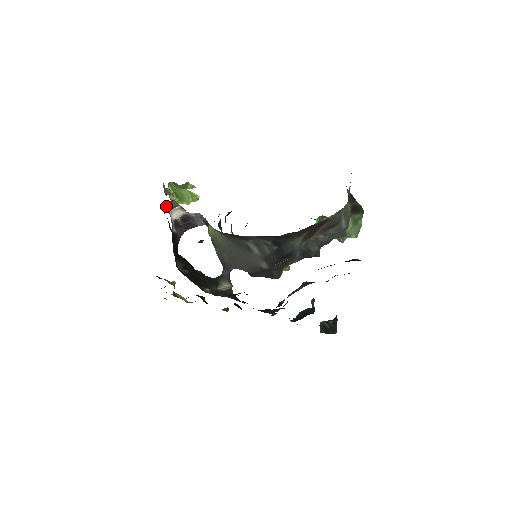
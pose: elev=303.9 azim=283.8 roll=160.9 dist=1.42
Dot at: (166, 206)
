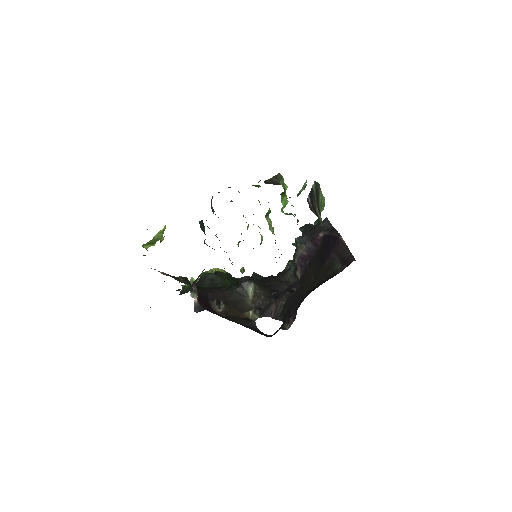
Dot at: (194, 310)
